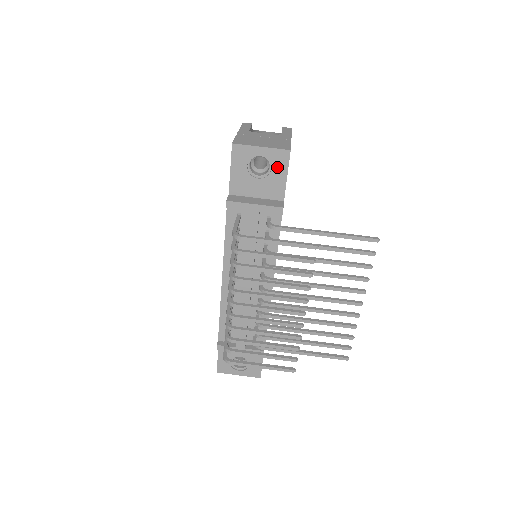
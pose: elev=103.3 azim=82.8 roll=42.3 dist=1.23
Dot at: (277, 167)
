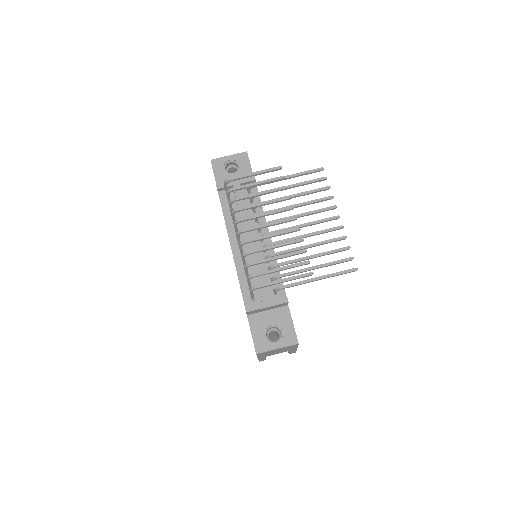
Dot at: (243, 163)
